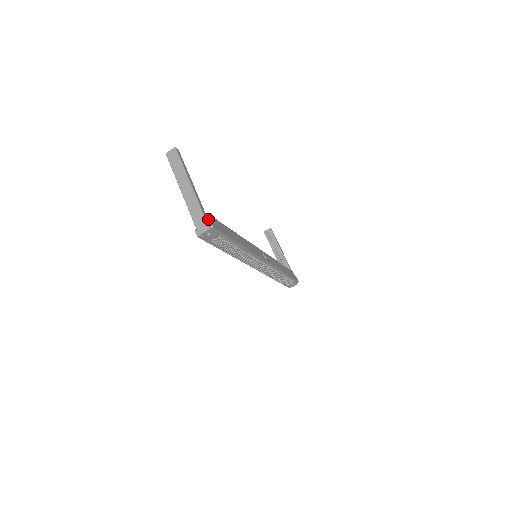
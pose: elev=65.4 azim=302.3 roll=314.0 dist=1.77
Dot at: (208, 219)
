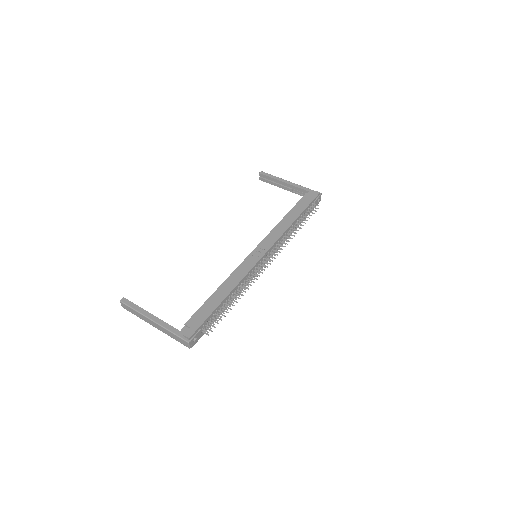
Dot at: (183, 332)
